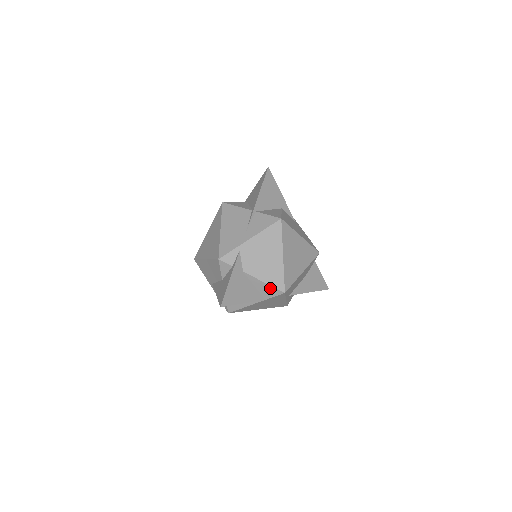
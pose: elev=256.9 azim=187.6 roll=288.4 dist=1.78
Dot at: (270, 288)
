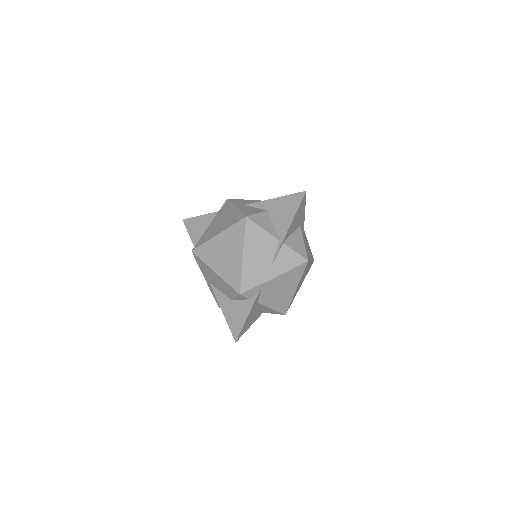
Dot at: (274, 311)
